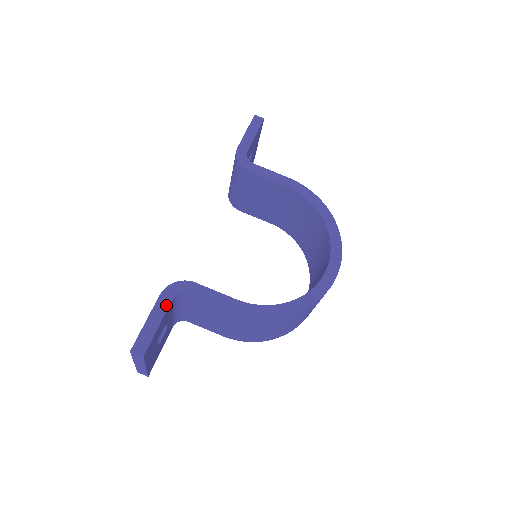
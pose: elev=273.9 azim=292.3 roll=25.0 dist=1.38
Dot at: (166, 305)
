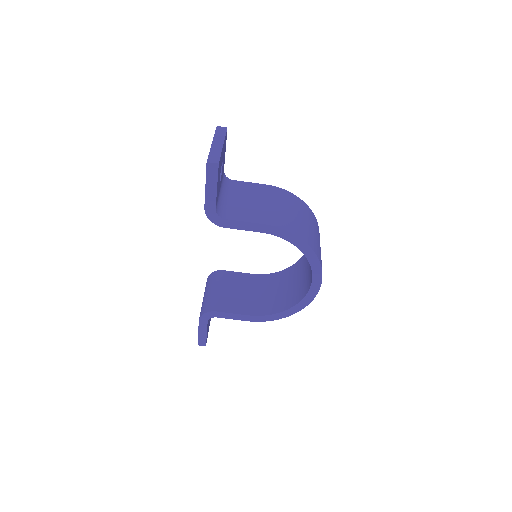
Dot at: (205, 325)
